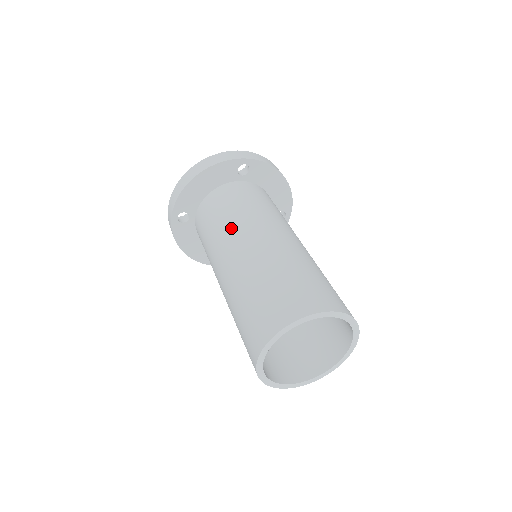
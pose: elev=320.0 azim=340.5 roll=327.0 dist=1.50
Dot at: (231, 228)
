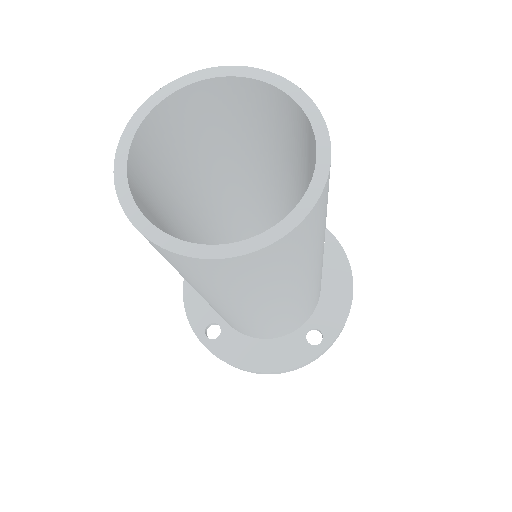
Dot at: occluded
